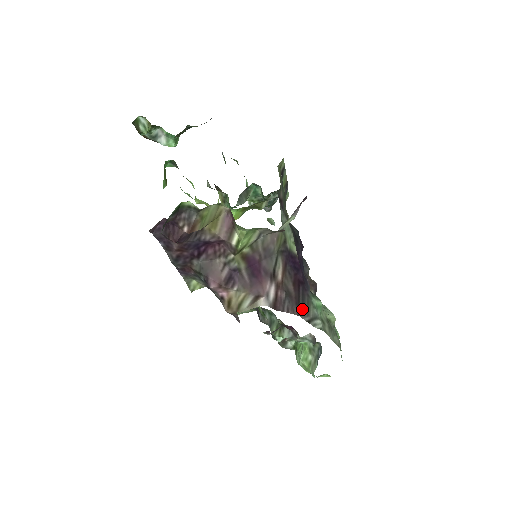
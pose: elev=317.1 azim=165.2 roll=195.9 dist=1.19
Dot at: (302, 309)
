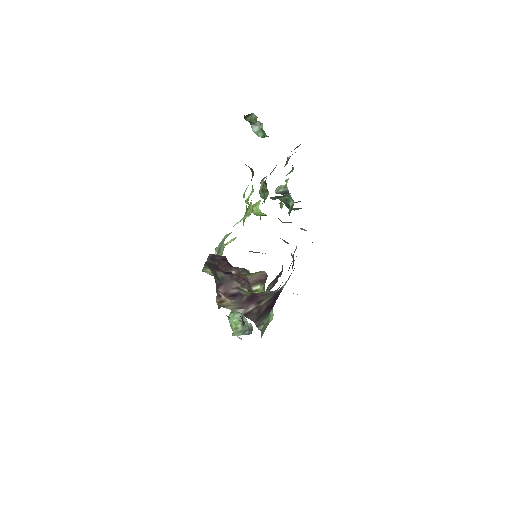
Dot at: (259, 319)
